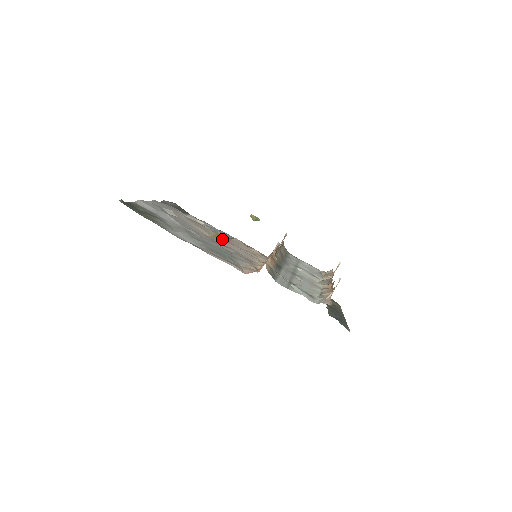
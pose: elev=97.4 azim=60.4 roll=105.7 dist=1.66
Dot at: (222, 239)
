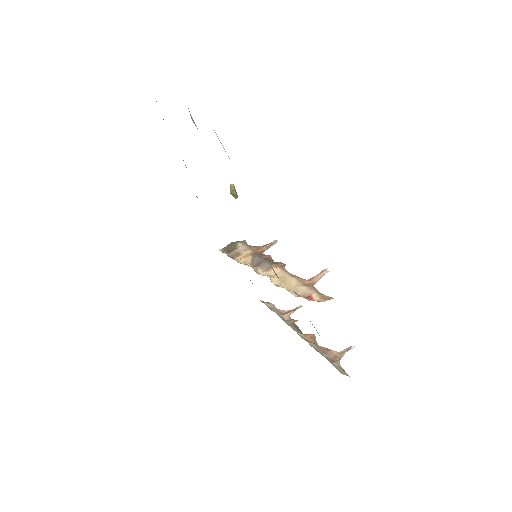
Dot at: occluded
